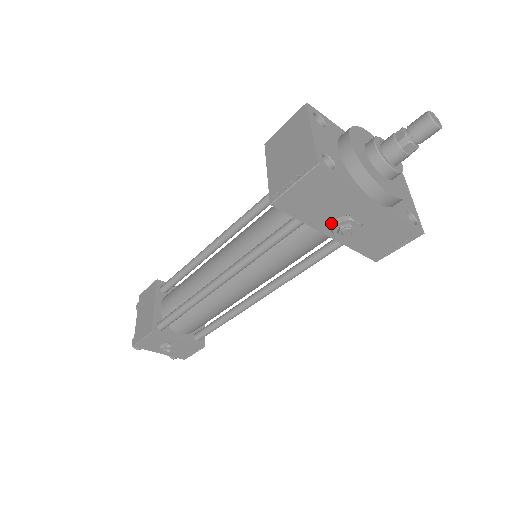
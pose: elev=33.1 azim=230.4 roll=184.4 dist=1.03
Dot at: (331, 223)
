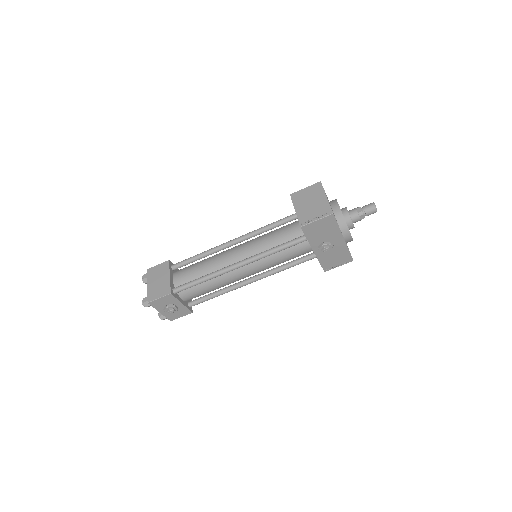
Dot at: (319, 244)
